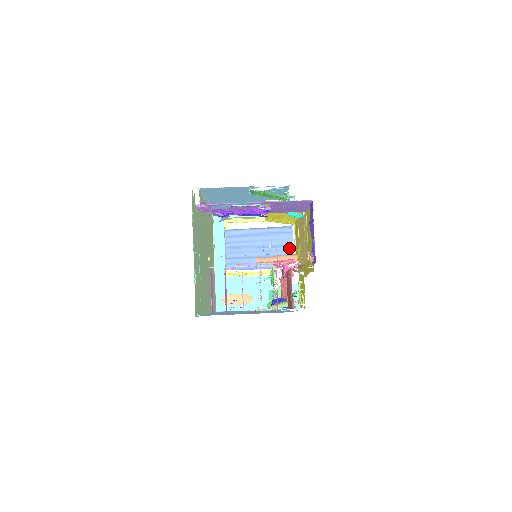
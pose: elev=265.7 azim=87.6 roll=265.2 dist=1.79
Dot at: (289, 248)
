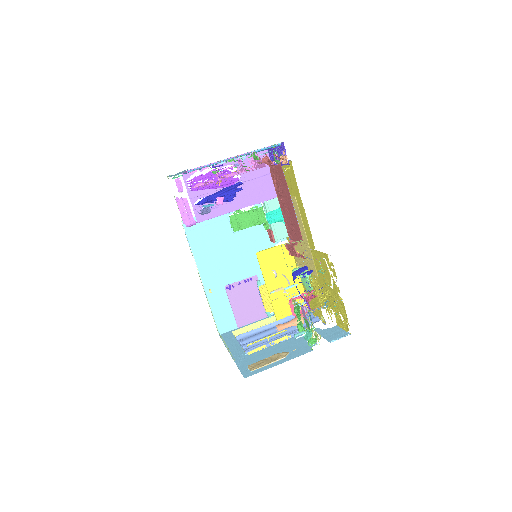
Dot at: (312, 318)
